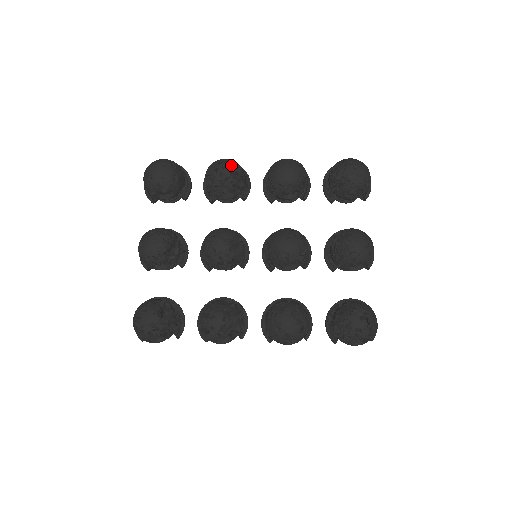
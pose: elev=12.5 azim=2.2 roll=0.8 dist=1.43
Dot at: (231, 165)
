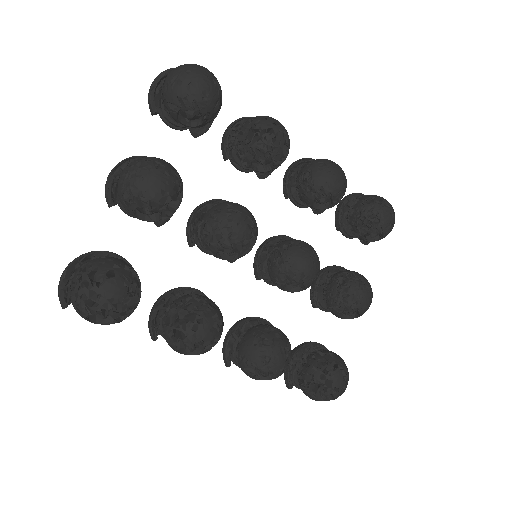
Dot at: (287, 135)
